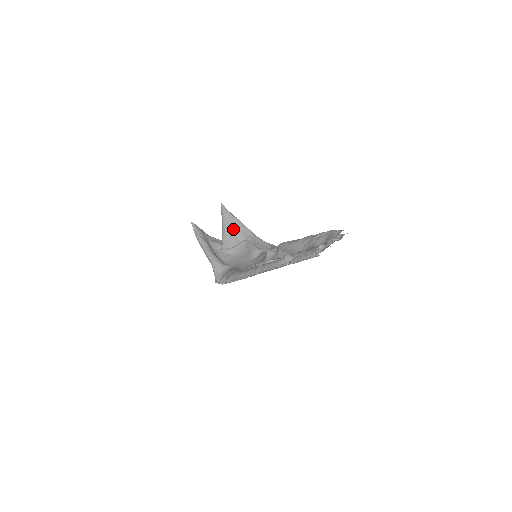
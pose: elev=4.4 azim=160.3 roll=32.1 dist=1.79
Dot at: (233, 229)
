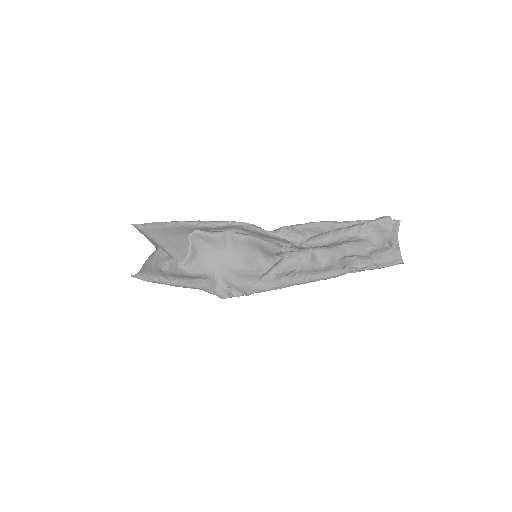
Dot at: (171, 236)
